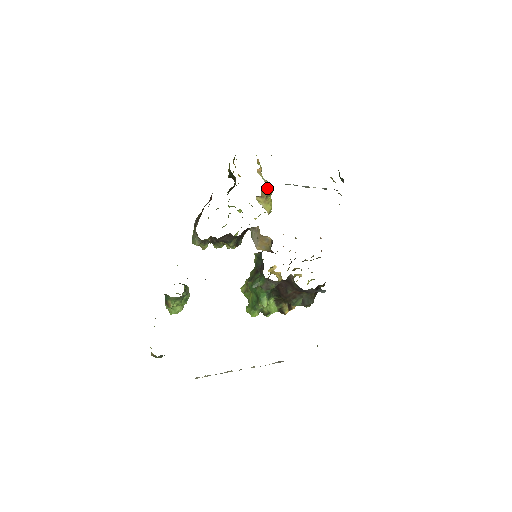
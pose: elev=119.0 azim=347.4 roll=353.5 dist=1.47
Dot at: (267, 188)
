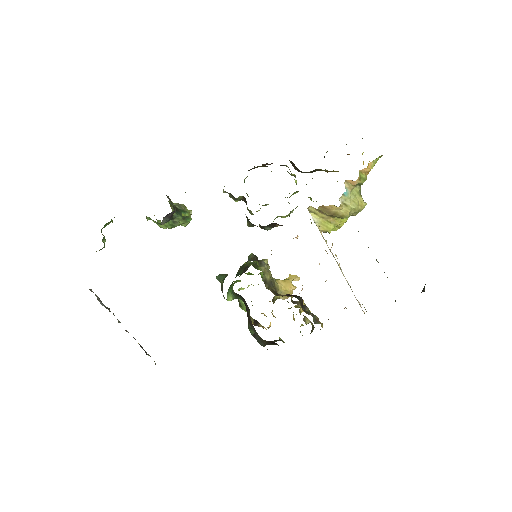
Dot at: (337, 208)
